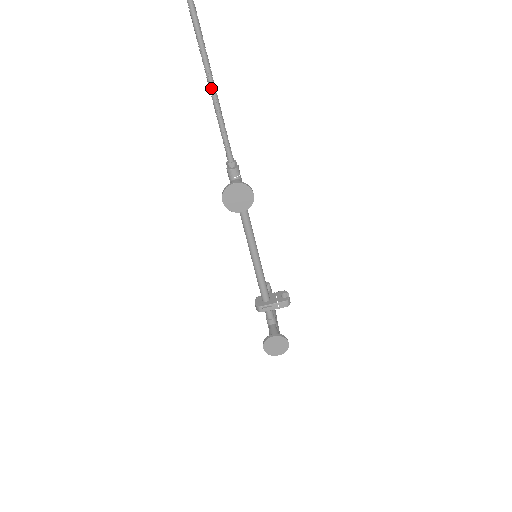
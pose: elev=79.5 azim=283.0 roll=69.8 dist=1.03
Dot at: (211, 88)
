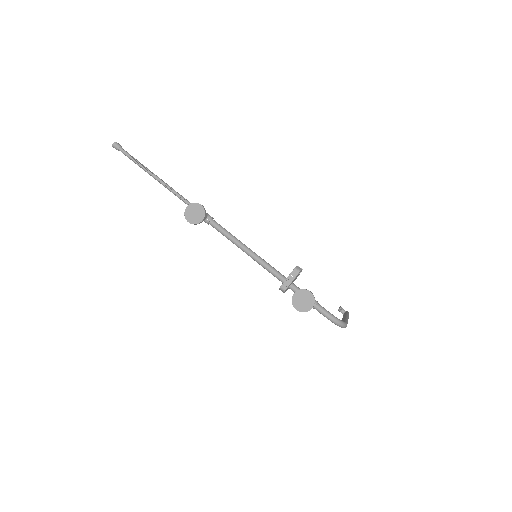
Dot at: (157, 179)
